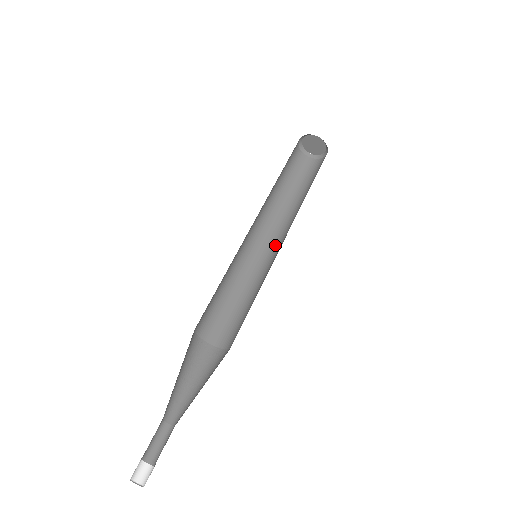
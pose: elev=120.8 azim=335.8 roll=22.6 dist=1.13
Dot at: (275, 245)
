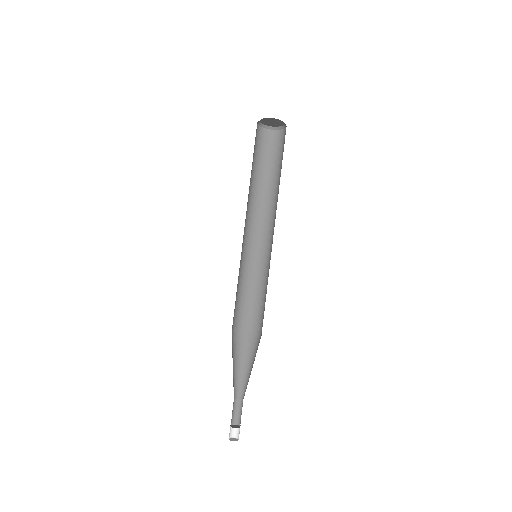
Dot at: occluded
